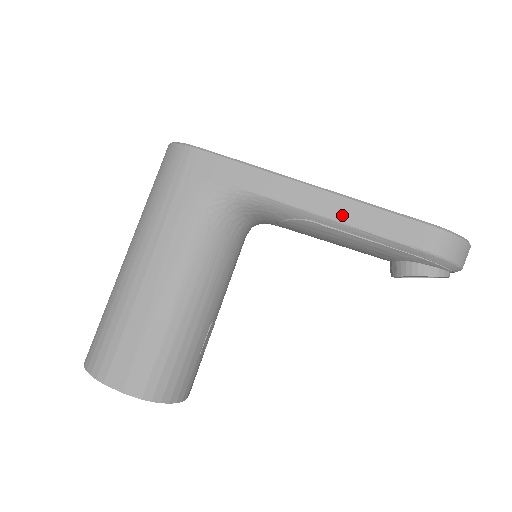
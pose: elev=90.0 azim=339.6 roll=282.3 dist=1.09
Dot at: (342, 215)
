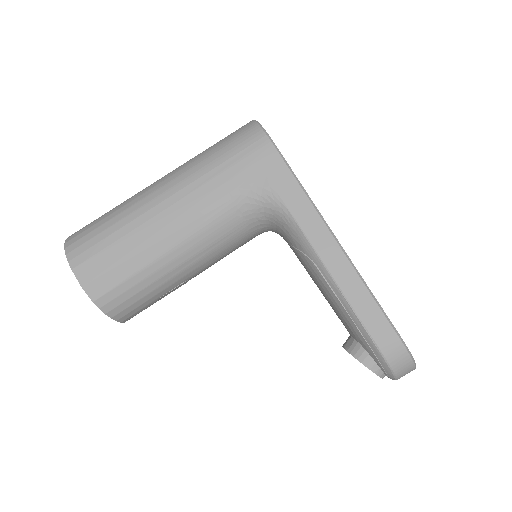
Dot at: (342, 280)
